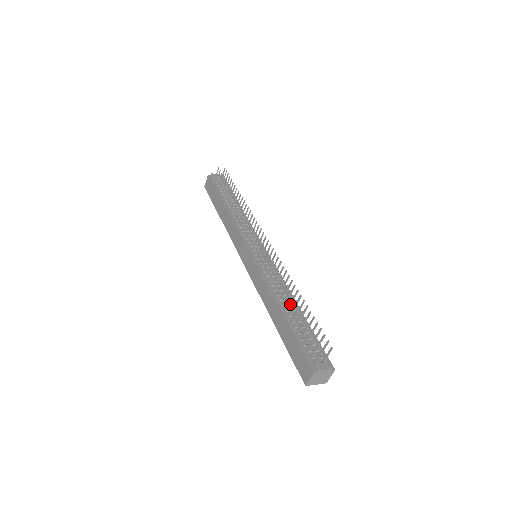
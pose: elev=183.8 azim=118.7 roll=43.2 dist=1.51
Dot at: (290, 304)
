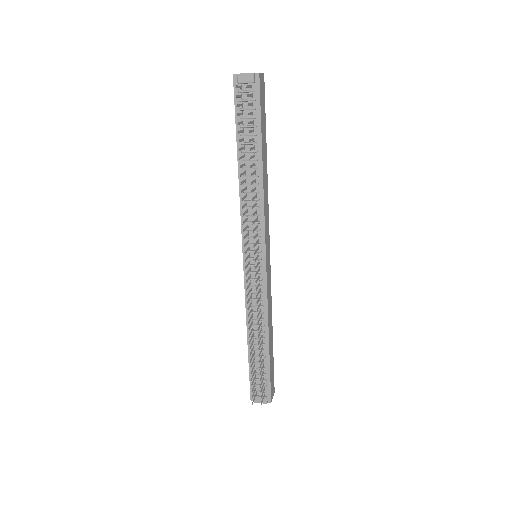
Dot at: (260, 336)
